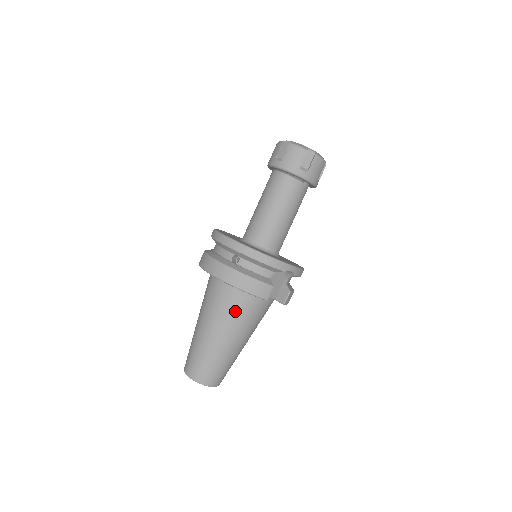
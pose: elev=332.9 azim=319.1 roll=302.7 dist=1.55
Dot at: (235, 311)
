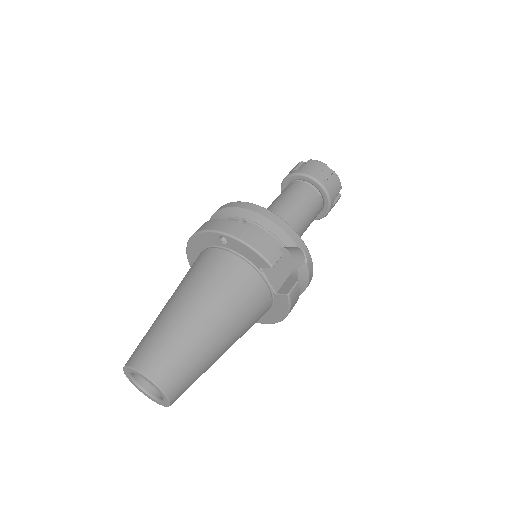
Dot at: (226, 280)
